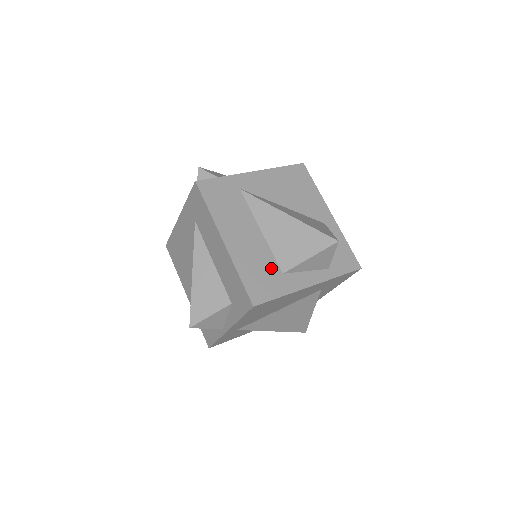
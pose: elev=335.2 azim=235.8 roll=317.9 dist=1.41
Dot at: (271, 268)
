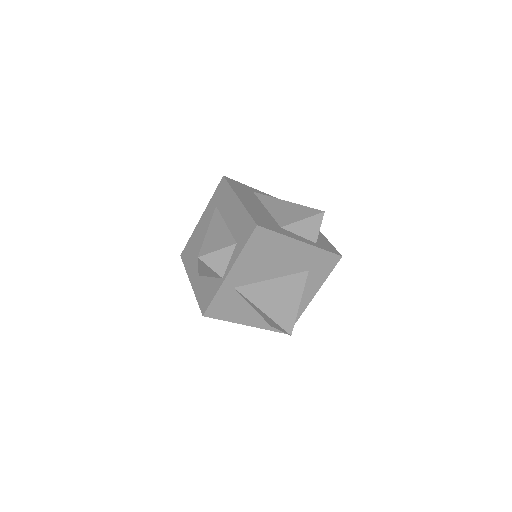
Dot at: (272, 222)
